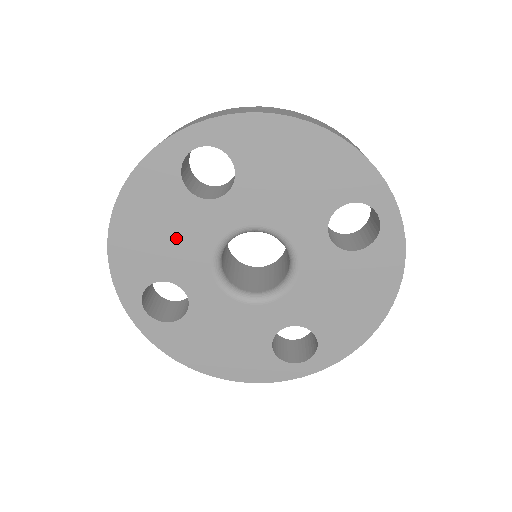
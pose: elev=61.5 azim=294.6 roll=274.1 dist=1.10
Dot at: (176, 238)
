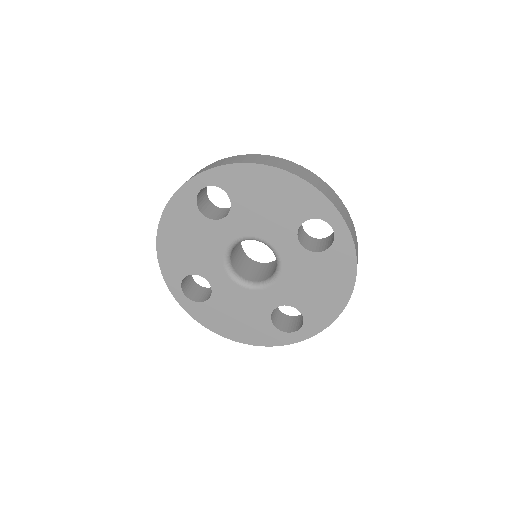
Dot at: (198, 246)
